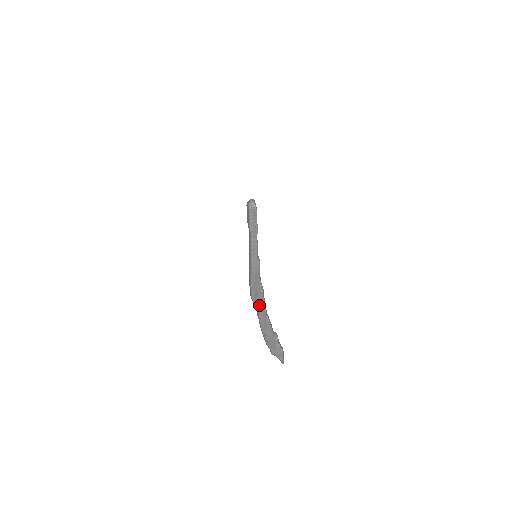
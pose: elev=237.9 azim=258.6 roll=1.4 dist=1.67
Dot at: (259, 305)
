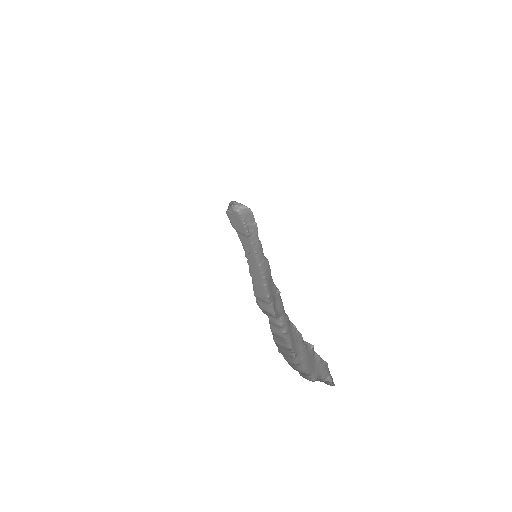
Dot at: (280, 315)
